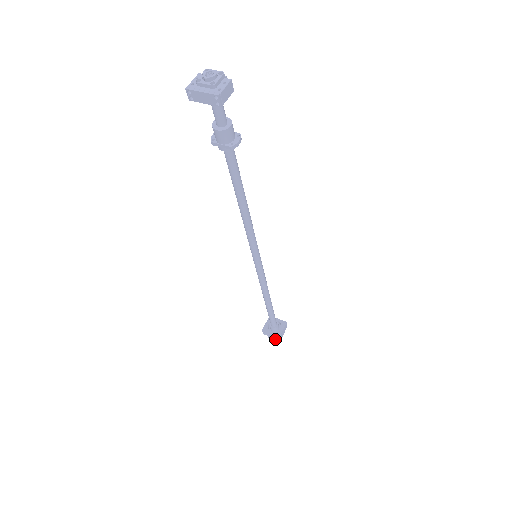
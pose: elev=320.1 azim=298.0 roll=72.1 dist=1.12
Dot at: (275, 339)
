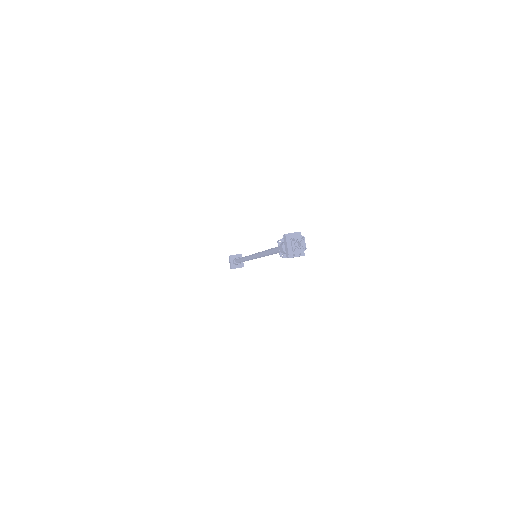
Dot at: occluded
